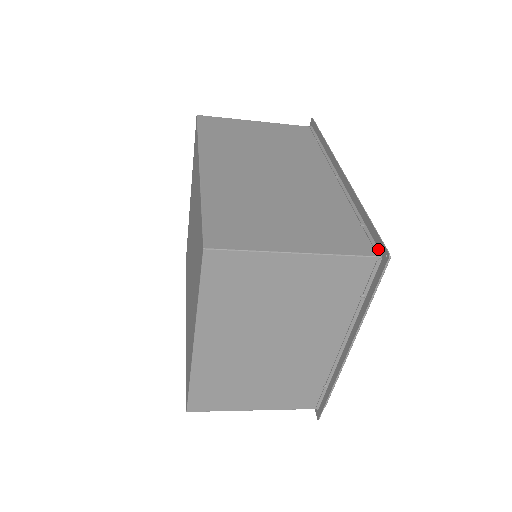
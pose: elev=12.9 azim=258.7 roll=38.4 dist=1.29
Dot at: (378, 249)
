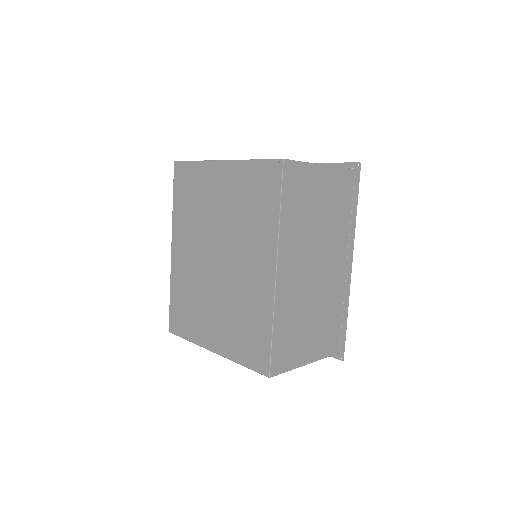
Dot at: (339, 348)
